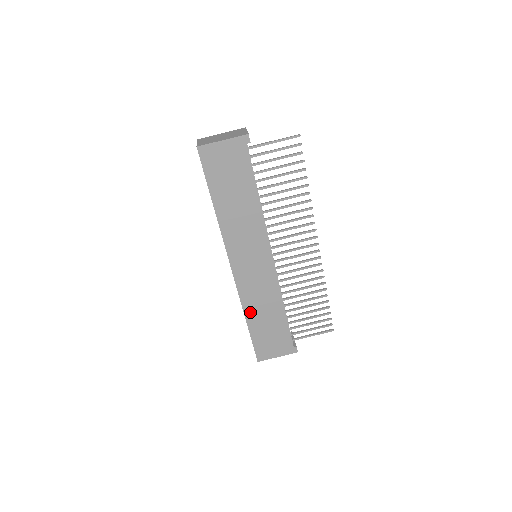
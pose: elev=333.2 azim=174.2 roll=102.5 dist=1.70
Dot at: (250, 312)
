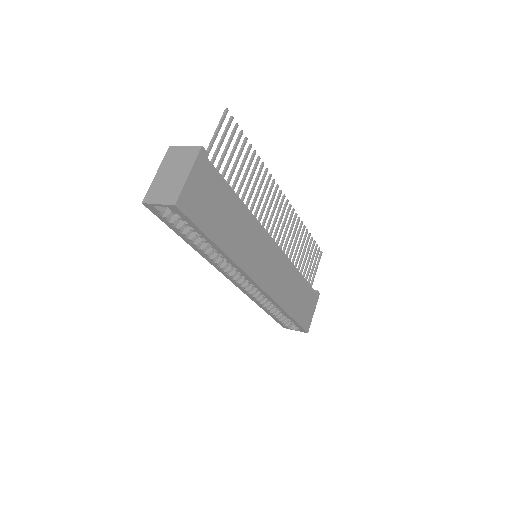
Dot at: (286, 304)
